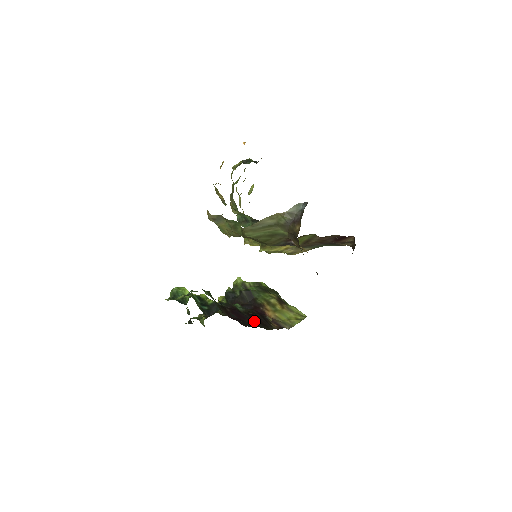
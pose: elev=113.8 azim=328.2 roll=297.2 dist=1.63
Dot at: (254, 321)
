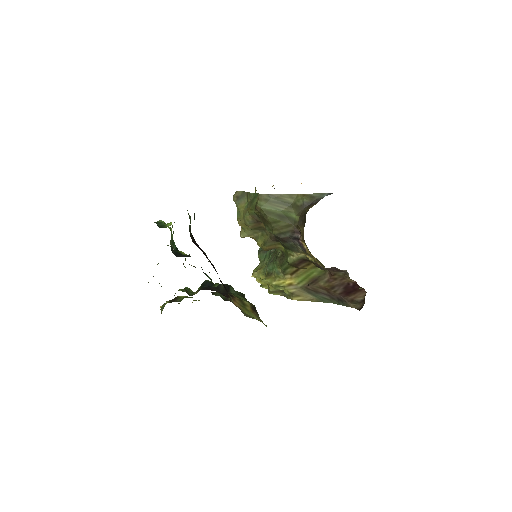
Dot at: occluded
